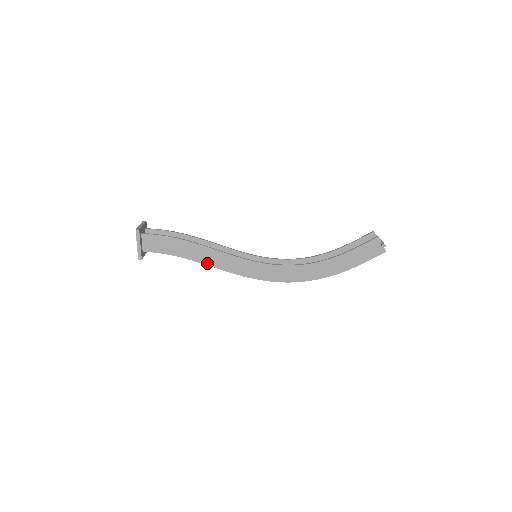
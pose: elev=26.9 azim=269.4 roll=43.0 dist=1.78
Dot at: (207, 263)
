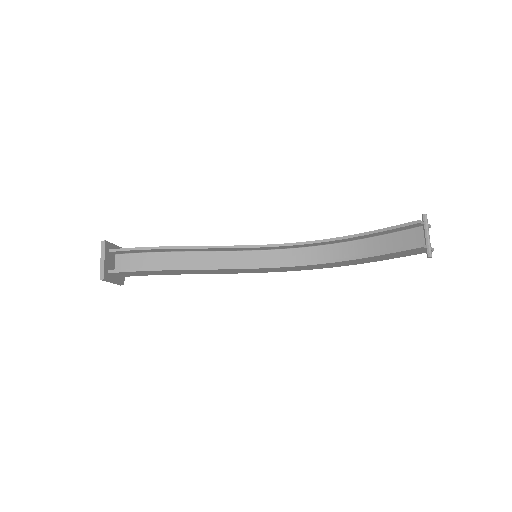
Dot at: (199, 273)
